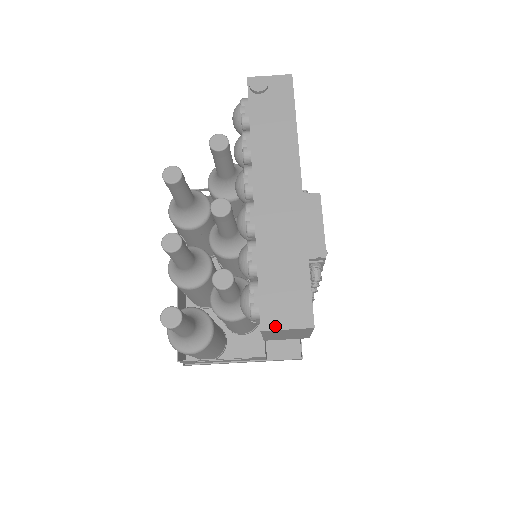
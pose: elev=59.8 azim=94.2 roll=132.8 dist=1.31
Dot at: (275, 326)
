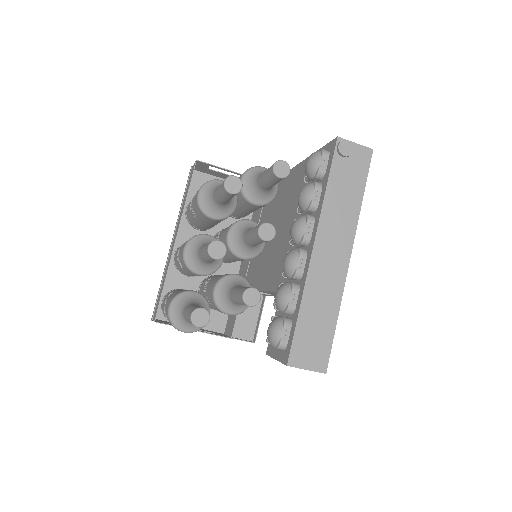
Dot at: (299, 365)
